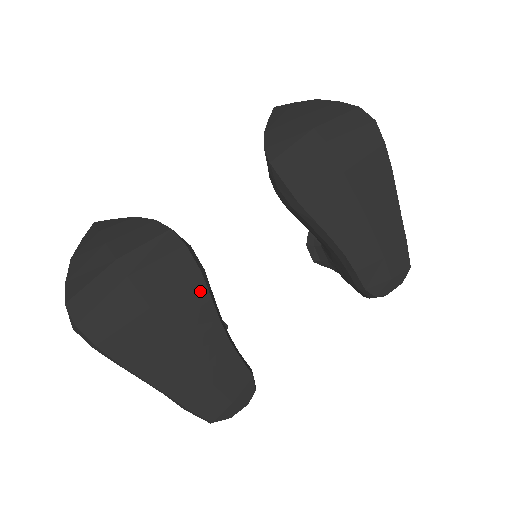
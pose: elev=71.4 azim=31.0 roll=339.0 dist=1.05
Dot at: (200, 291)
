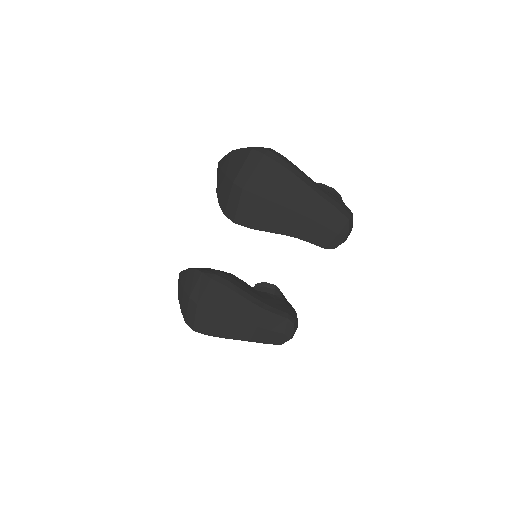
Dot at: (232, 295)
